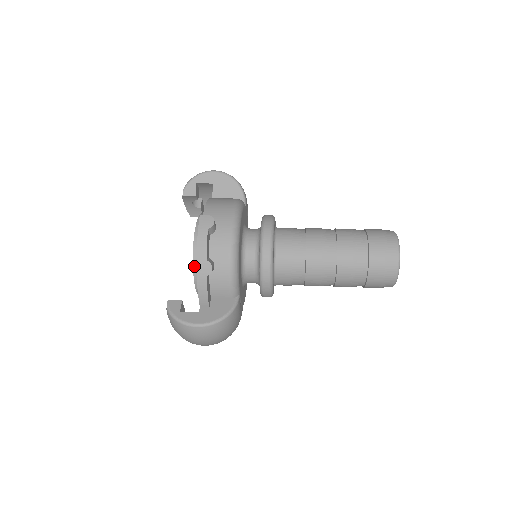
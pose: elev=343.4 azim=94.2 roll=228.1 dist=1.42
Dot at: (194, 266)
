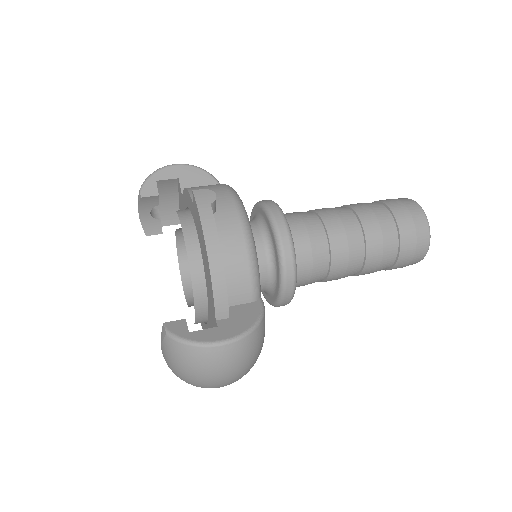
Dot at: (191, 268)
